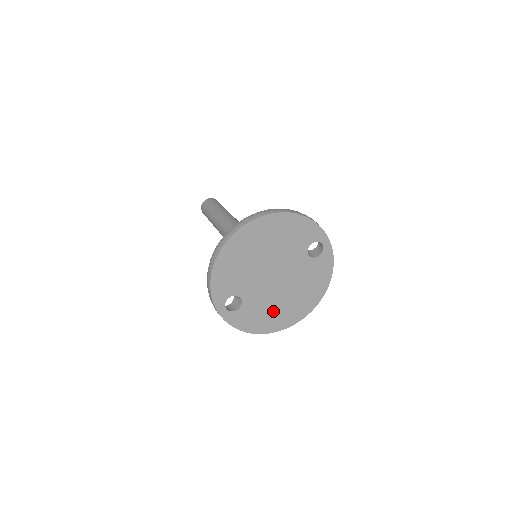
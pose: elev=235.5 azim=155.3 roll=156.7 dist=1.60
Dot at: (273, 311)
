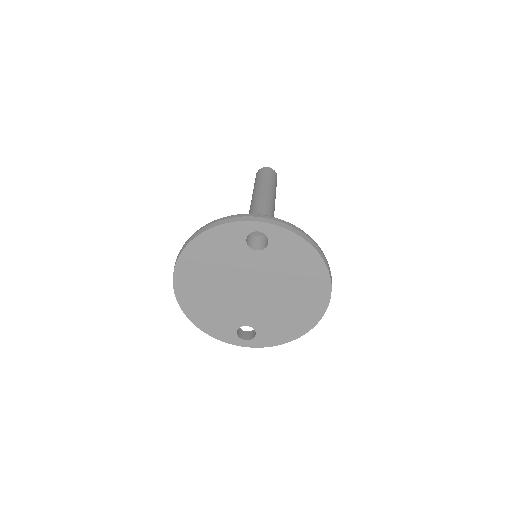
Dot at: (290, 313)
